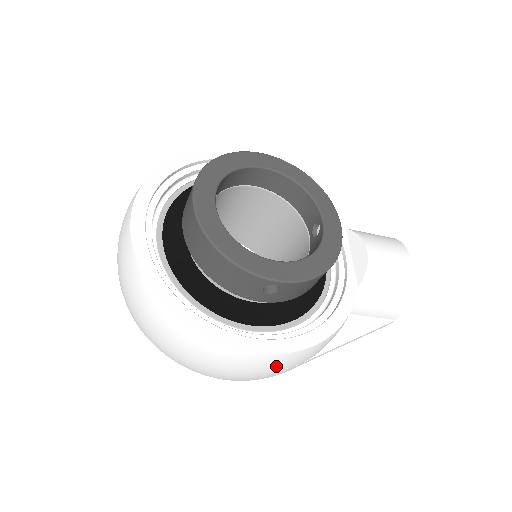
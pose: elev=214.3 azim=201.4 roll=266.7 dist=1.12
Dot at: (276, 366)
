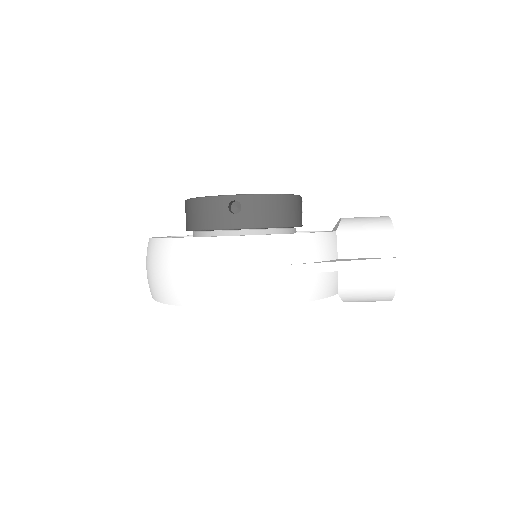
Dot at: (252, 256)
